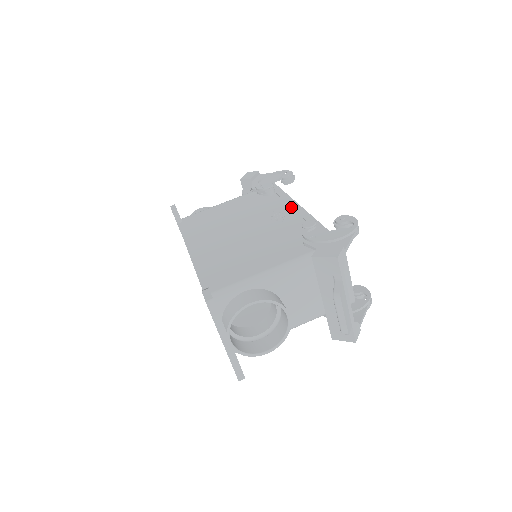
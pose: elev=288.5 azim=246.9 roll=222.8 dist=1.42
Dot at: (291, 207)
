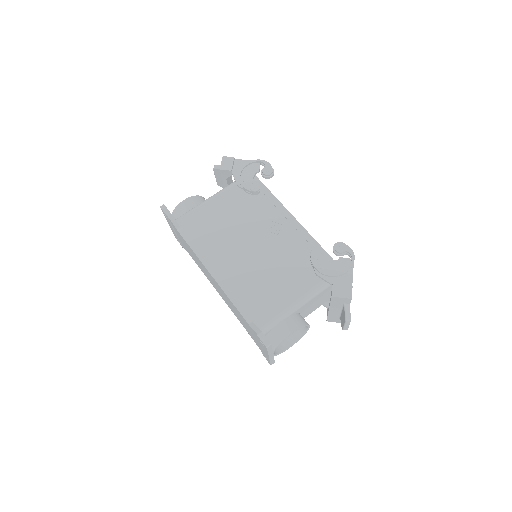
Dot at: (284, 216)
